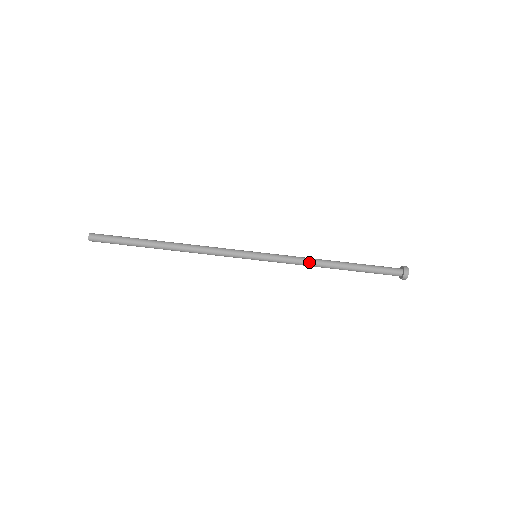
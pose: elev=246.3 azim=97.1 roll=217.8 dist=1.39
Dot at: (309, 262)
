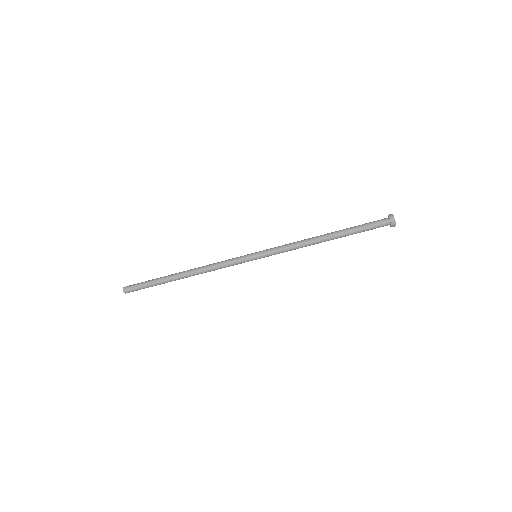
Dot at: (302, 246)
